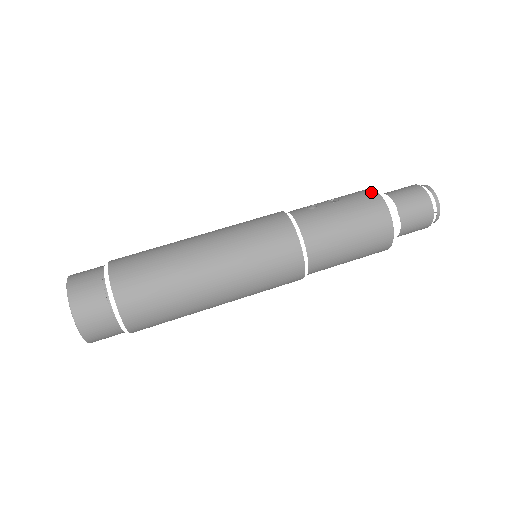
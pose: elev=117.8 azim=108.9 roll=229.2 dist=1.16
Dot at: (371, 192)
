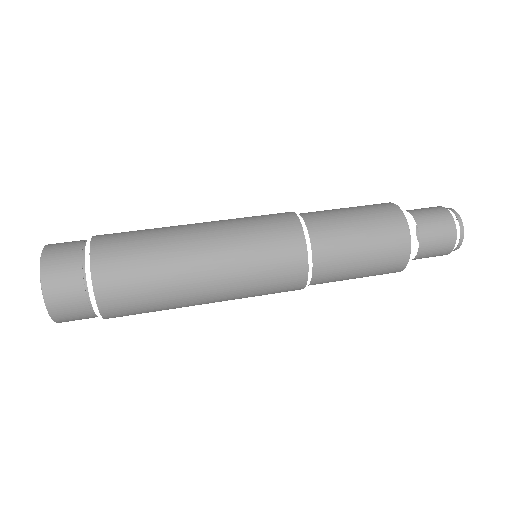
Dot at: (382, 203)
